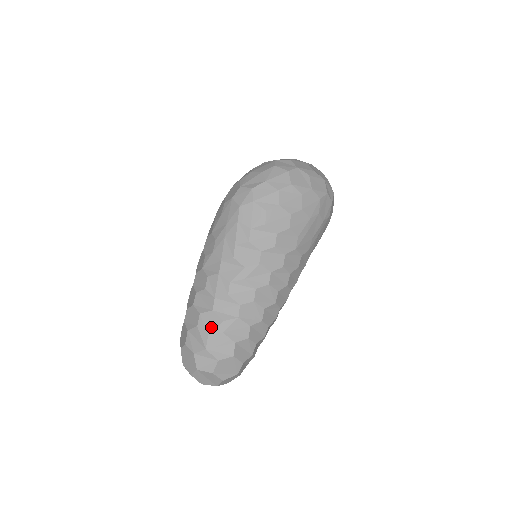
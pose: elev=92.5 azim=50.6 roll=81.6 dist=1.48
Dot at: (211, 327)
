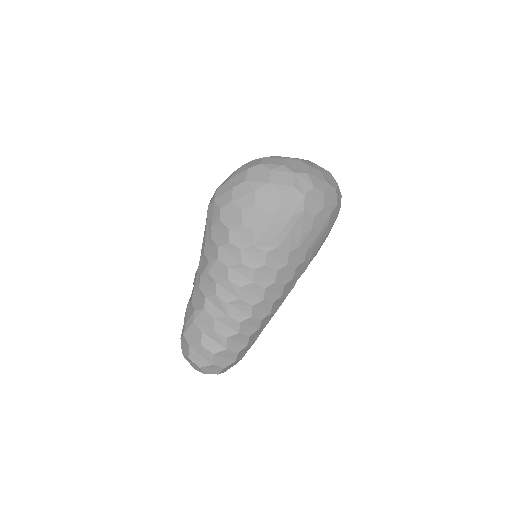
Dot at: (189, 316)
